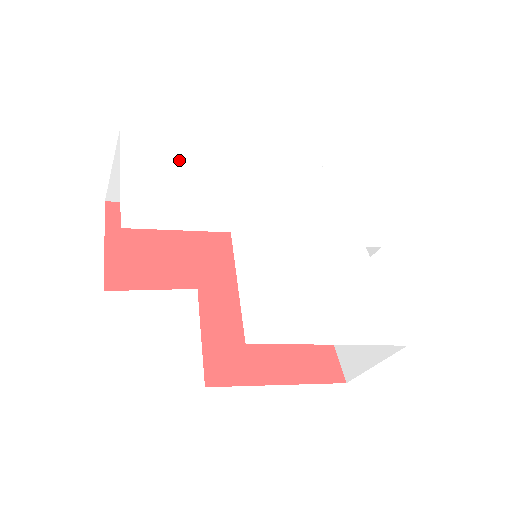
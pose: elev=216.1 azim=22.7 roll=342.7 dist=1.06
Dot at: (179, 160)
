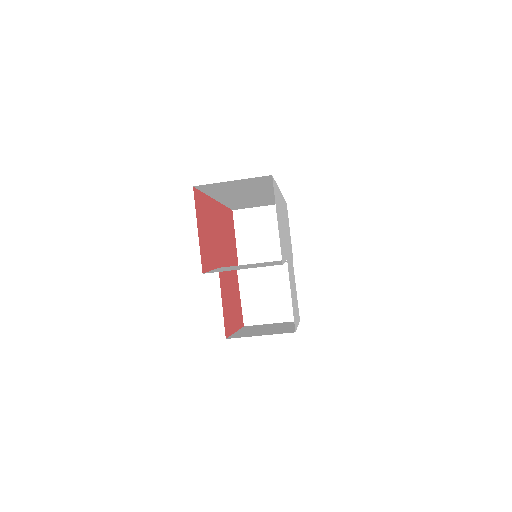
Dot at: (278, 202)
